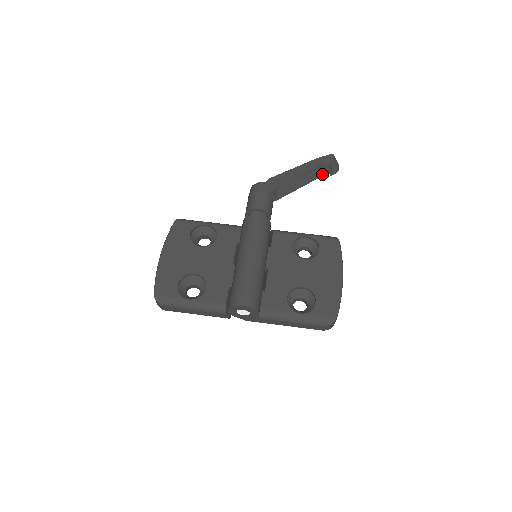
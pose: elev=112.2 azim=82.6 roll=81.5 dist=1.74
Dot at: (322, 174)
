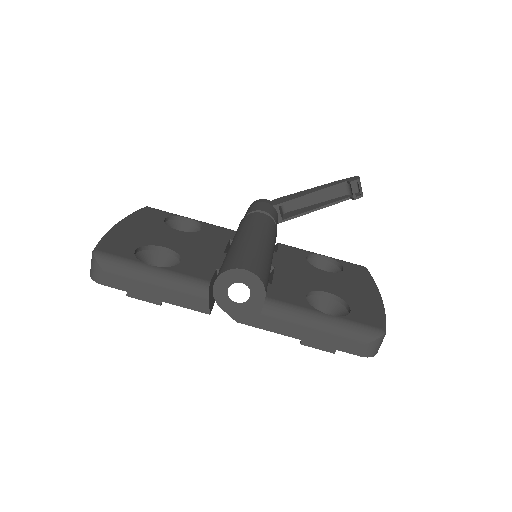
Dot at: (342, 199)
